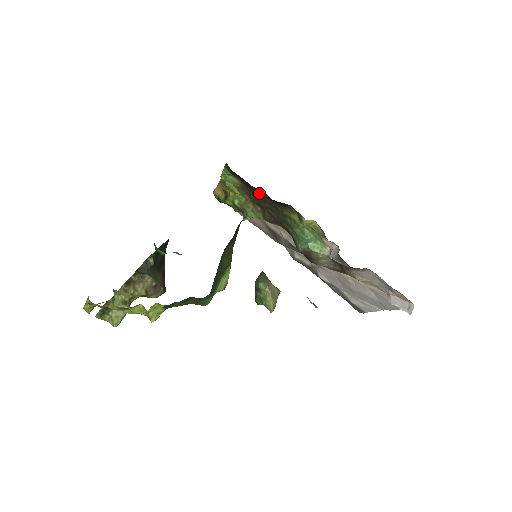
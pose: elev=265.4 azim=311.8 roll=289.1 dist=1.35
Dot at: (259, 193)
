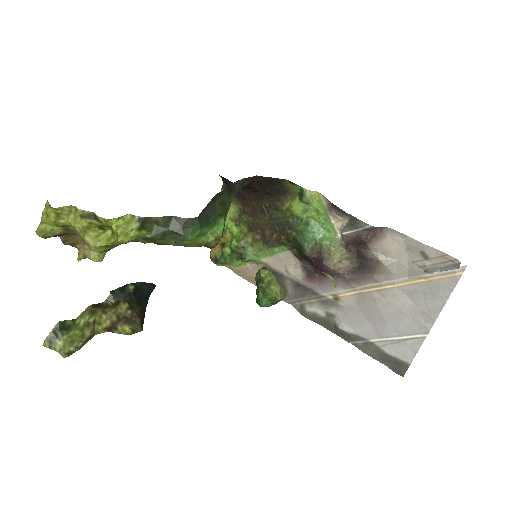
Dot at: (257, 201)
